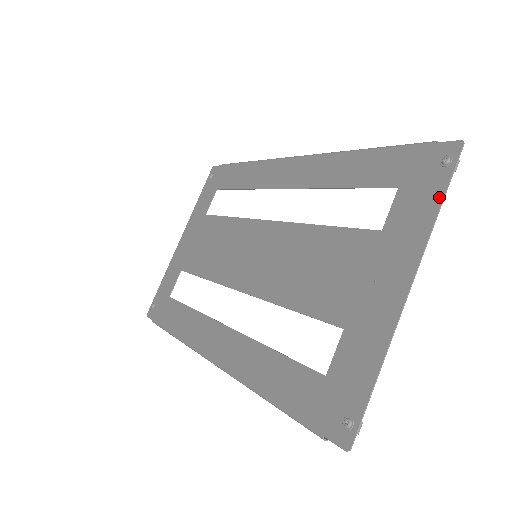
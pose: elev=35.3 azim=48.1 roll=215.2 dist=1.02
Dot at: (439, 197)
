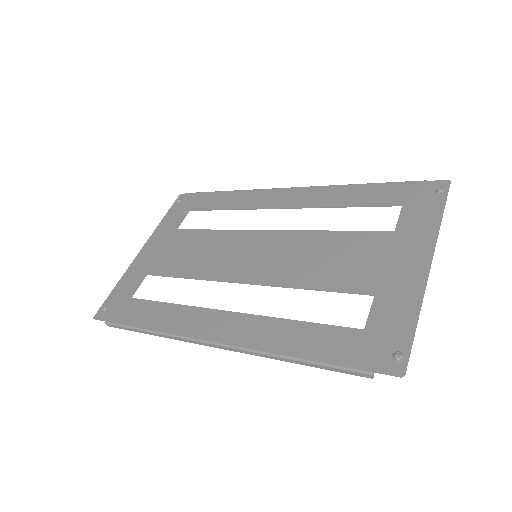
Dot at: (440, 210)
